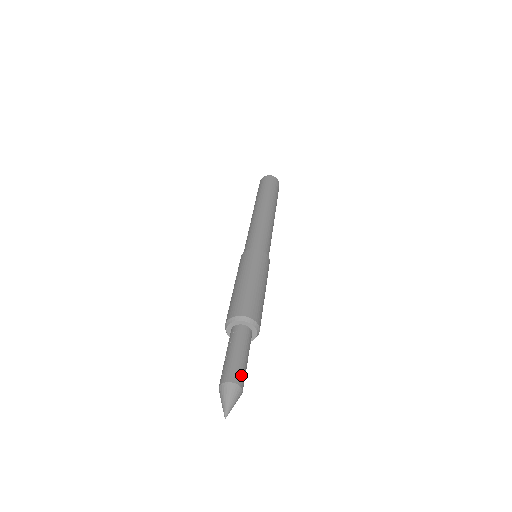
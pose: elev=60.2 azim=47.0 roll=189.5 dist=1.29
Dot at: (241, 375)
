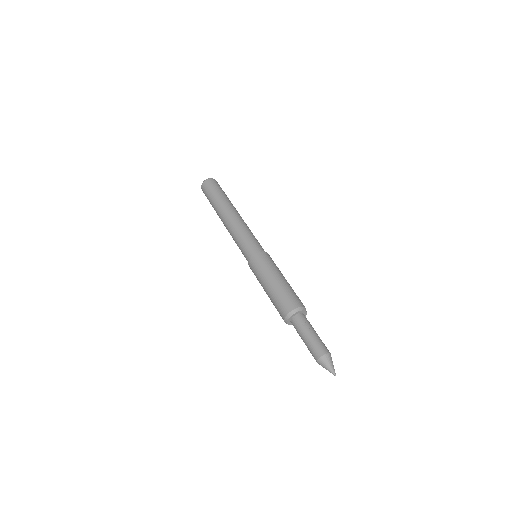
Dot at: occluded
